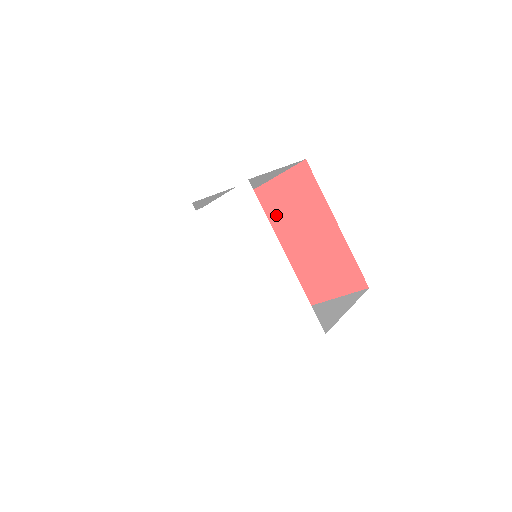
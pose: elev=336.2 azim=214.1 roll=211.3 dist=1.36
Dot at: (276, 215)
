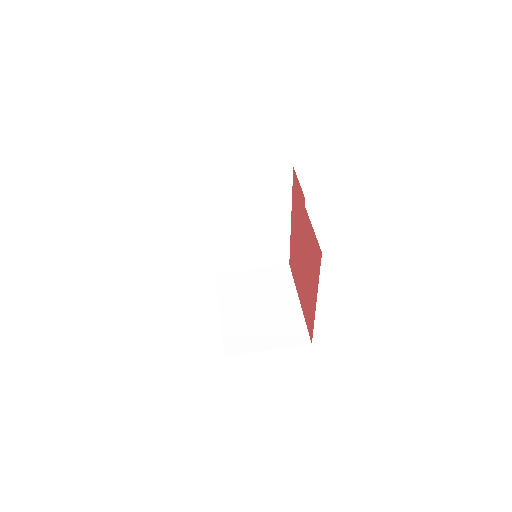
Dot at: (304, 237)
